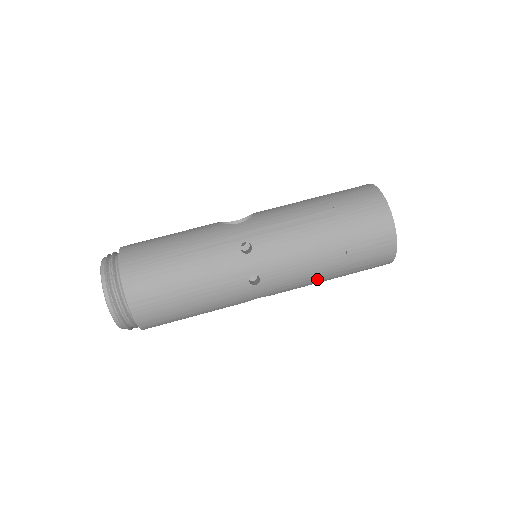
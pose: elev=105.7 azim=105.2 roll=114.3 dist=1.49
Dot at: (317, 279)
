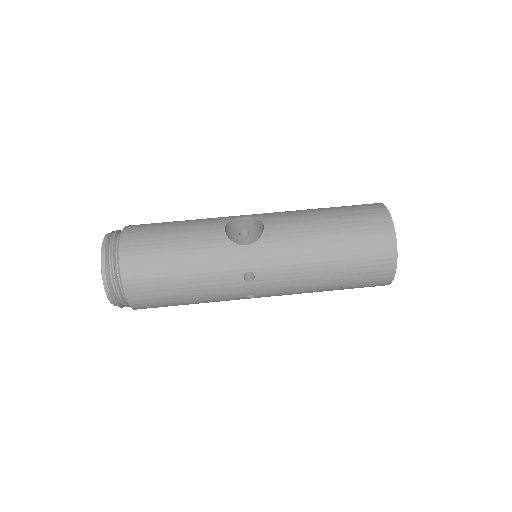
Dot at: occluded
